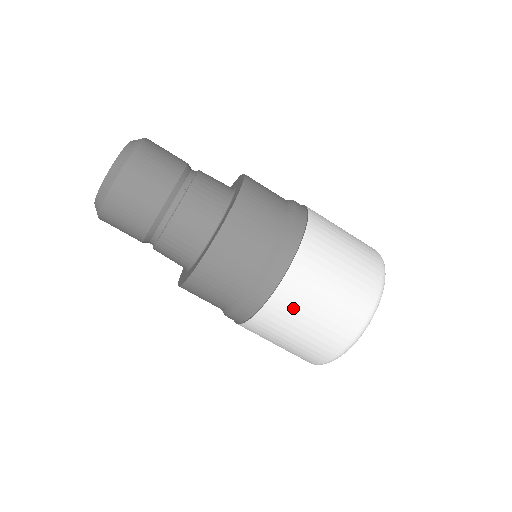
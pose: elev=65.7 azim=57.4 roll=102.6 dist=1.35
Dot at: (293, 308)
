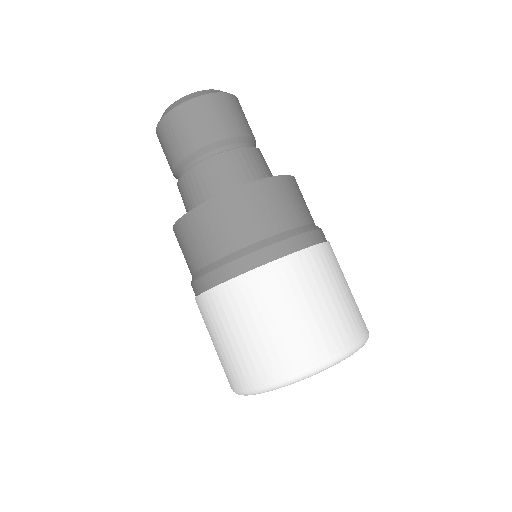
Dot at: (220, 315)
